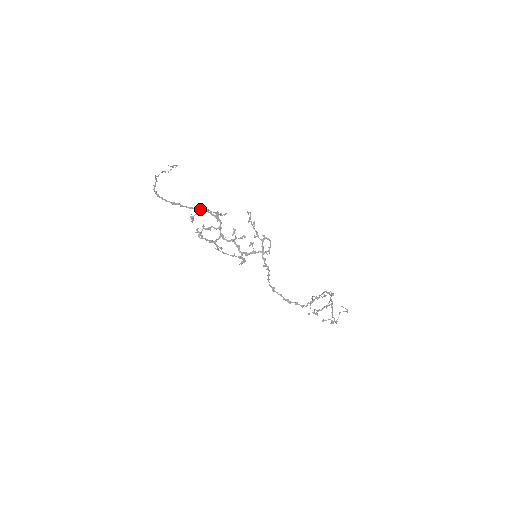
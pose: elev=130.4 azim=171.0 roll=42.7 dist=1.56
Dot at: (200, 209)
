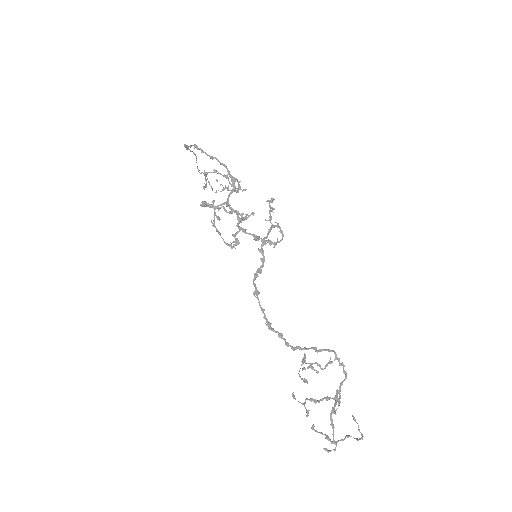
Dot at: (220, 162)
